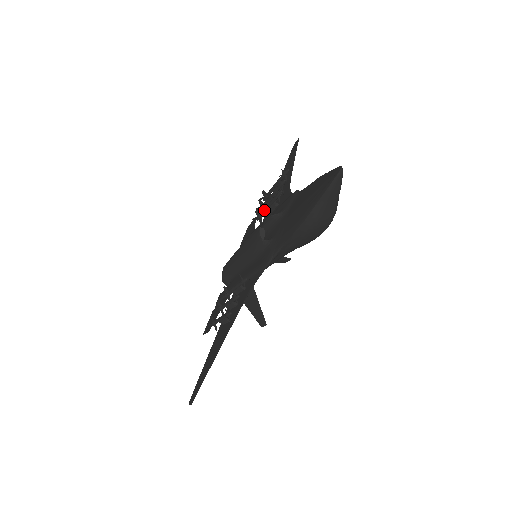
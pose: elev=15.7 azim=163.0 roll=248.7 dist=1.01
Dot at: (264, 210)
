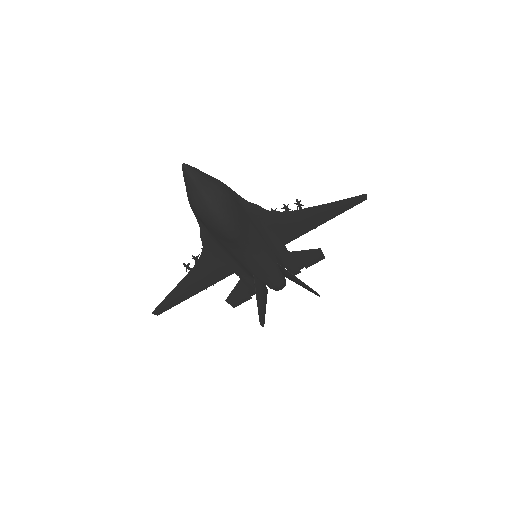
Dot at: occluded
